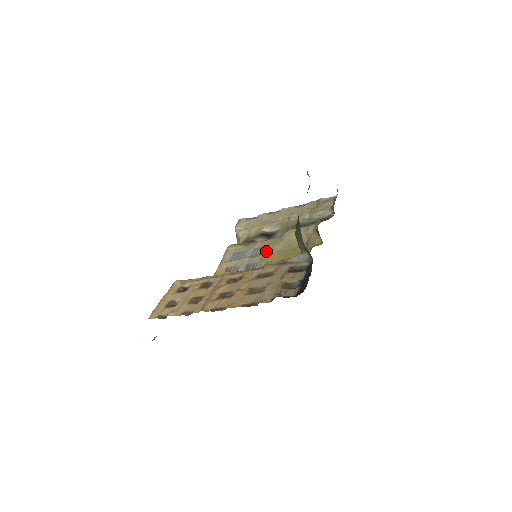
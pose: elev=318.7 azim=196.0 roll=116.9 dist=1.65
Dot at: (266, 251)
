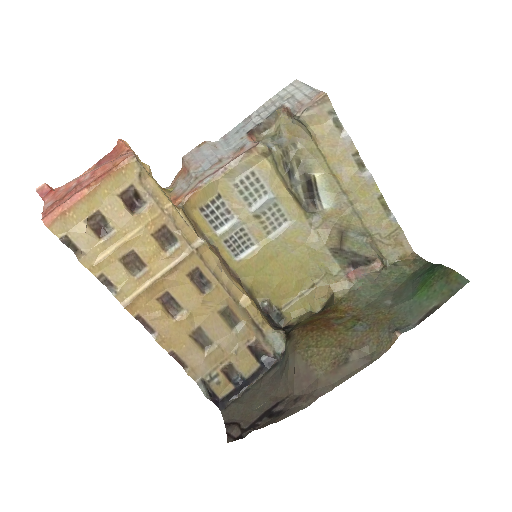
Dot at: (277, 239)
